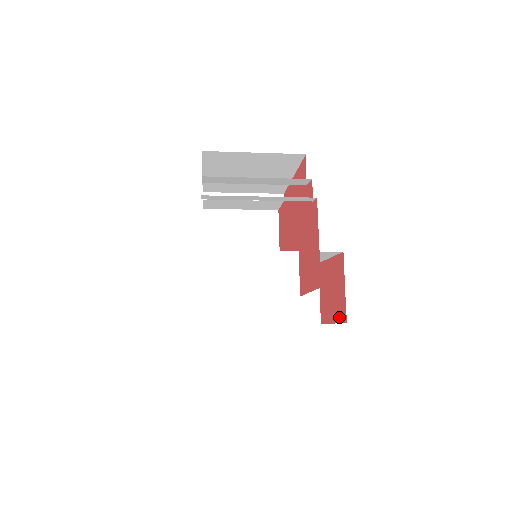
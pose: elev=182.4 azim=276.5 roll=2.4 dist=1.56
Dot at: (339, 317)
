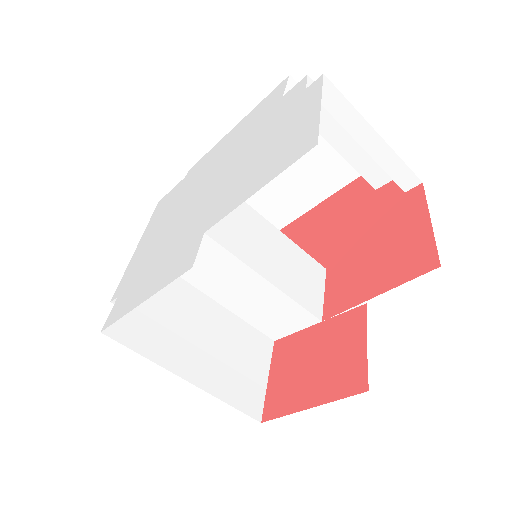
Dot at: (339, 391)
